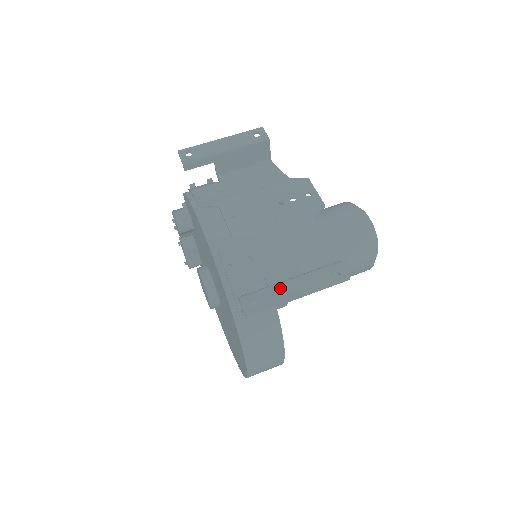
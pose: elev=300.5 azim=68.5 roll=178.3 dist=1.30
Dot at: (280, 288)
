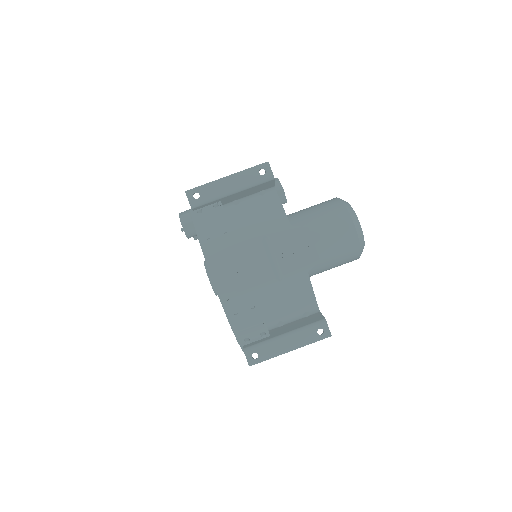
Dot at: (276, 343)
